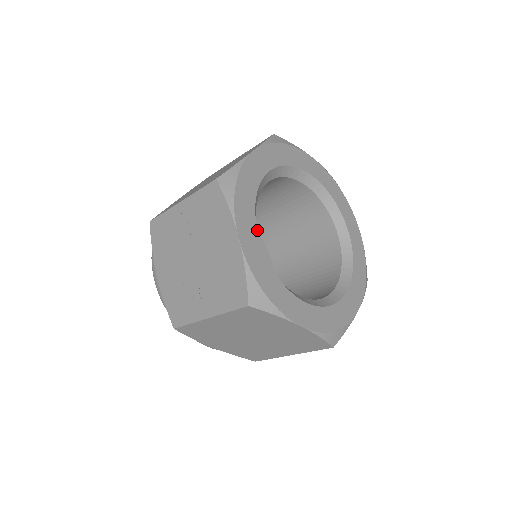
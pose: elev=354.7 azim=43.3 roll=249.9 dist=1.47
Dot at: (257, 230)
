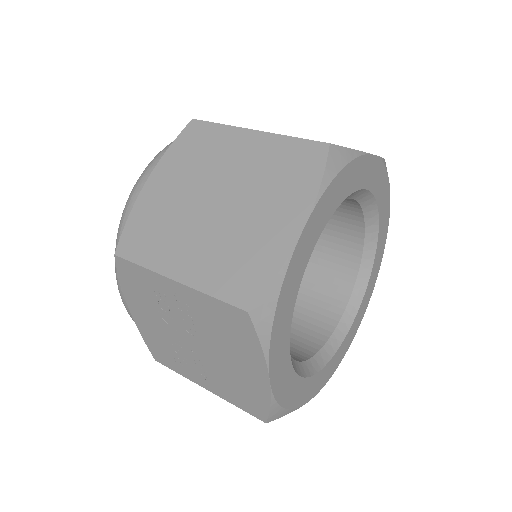
Dot at: occluded
